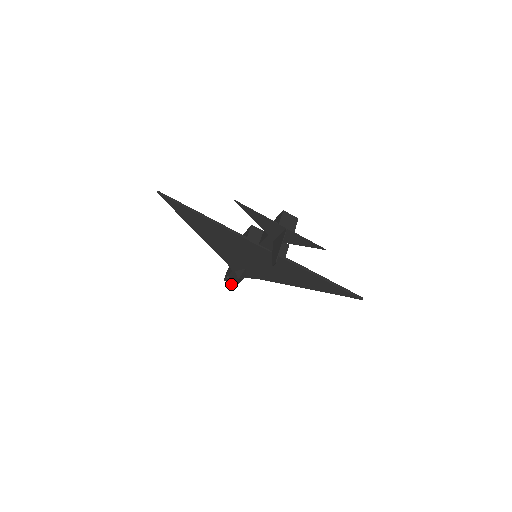
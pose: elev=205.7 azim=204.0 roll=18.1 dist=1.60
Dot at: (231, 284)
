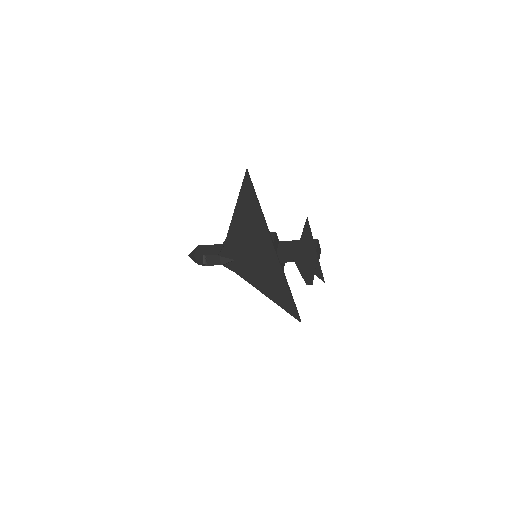
Dot at: (205, 264)
